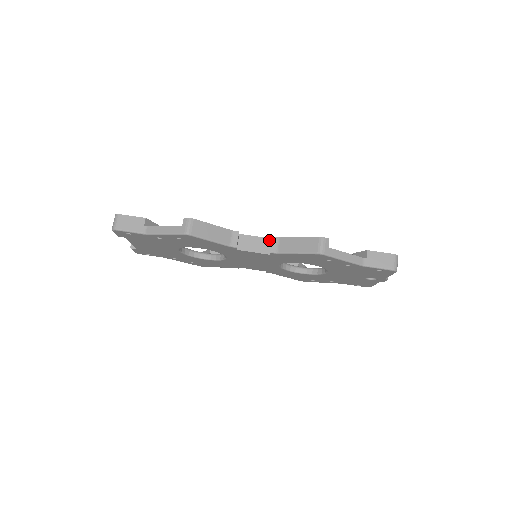
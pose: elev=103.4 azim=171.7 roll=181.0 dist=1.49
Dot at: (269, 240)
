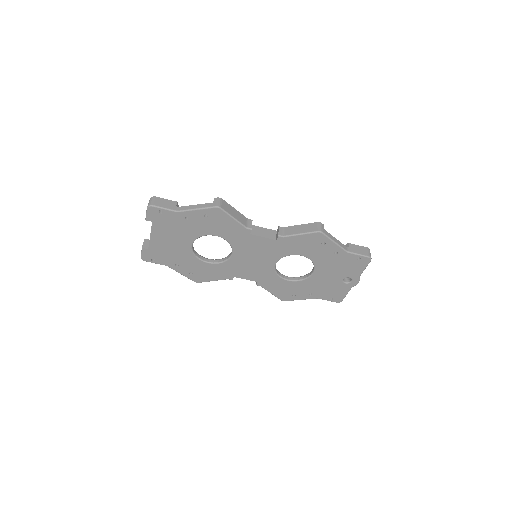
Dot at: (274, 231)
